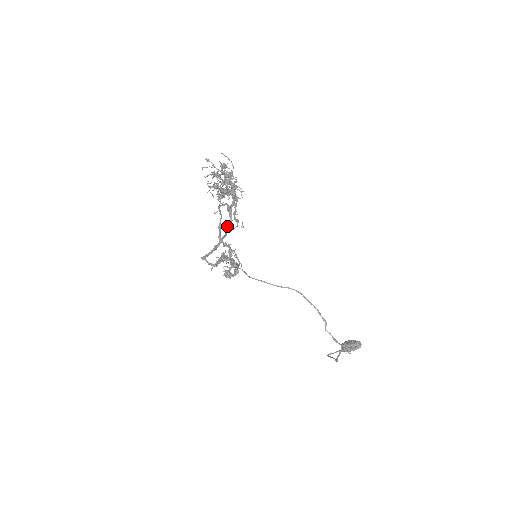
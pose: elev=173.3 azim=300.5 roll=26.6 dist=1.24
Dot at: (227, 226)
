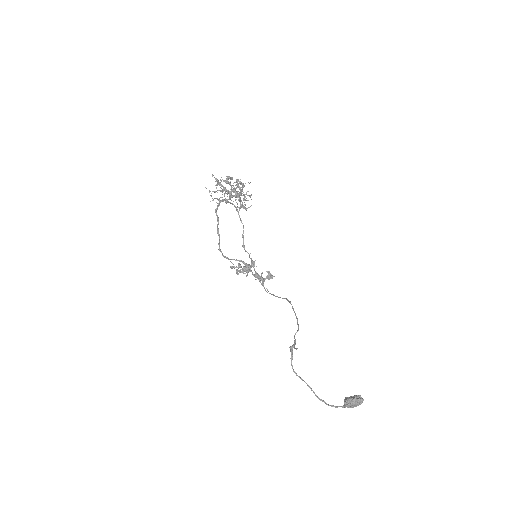
Dot at: (217, 208)
